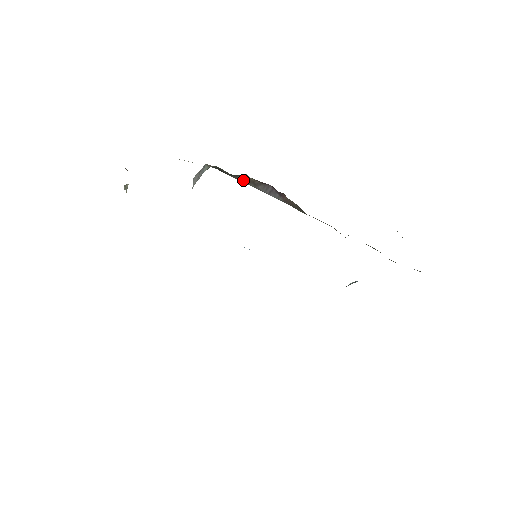
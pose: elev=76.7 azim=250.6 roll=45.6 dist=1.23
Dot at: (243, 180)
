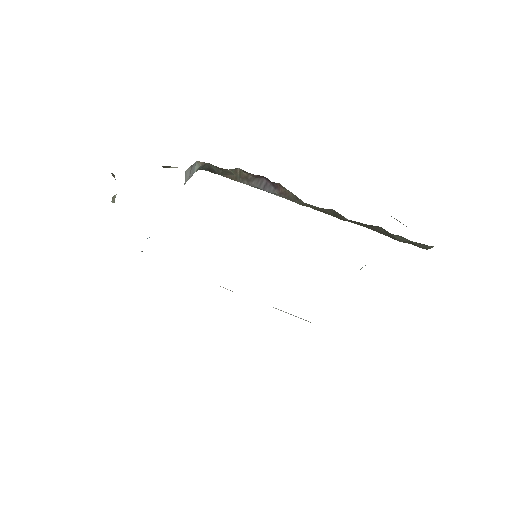
Dot at: (235, 178)
